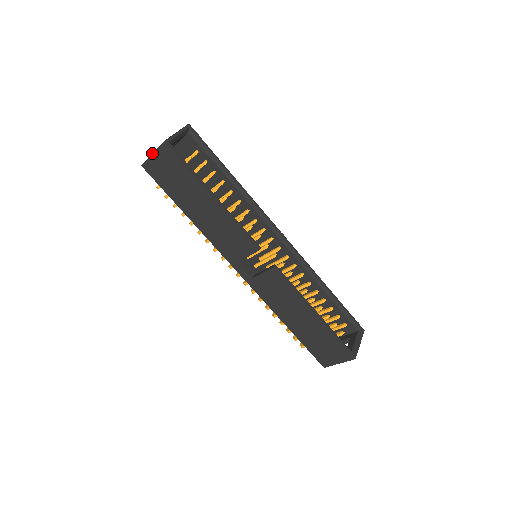
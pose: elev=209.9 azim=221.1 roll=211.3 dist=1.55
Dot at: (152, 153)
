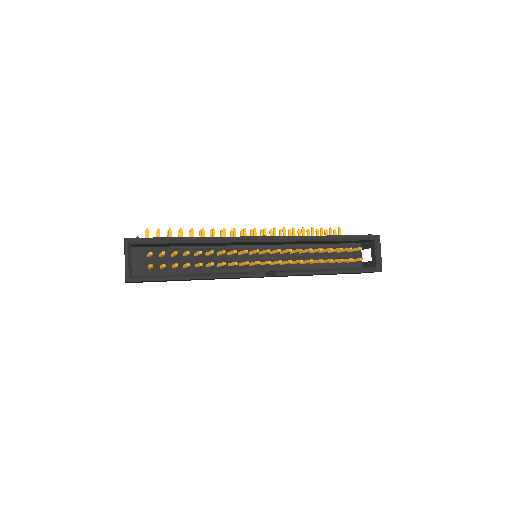
Dot at: occluded
